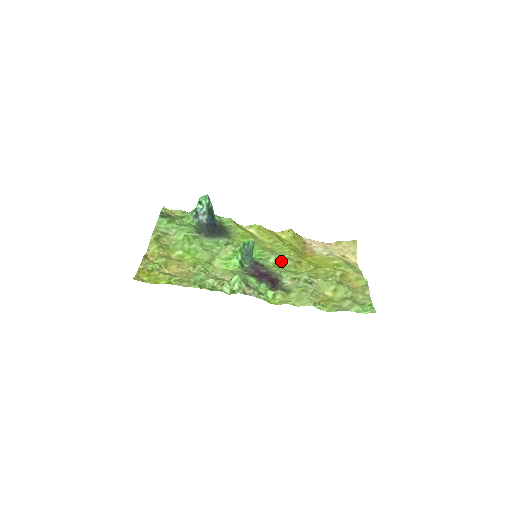
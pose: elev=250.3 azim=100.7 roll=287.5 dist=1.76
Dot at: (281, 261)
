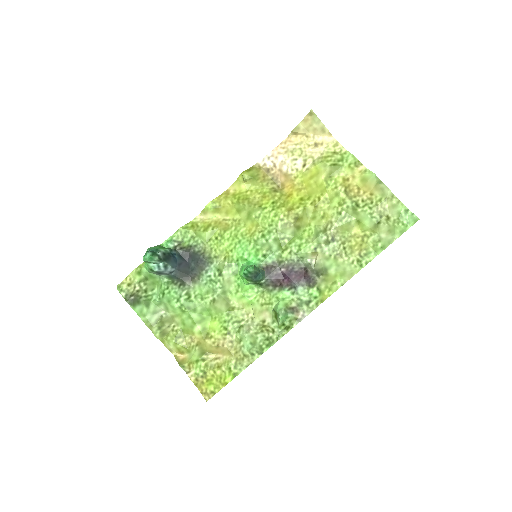
Dot at: (281, 237)
